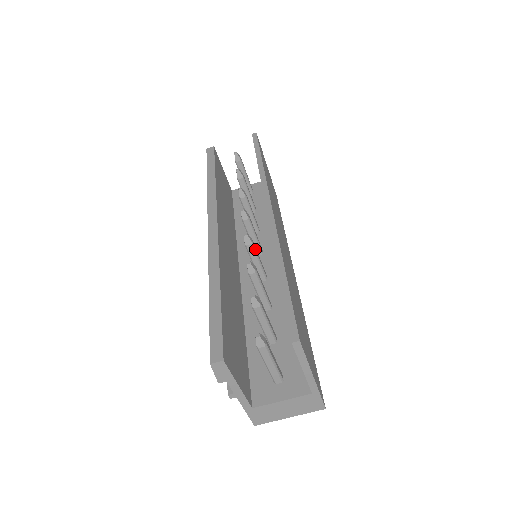
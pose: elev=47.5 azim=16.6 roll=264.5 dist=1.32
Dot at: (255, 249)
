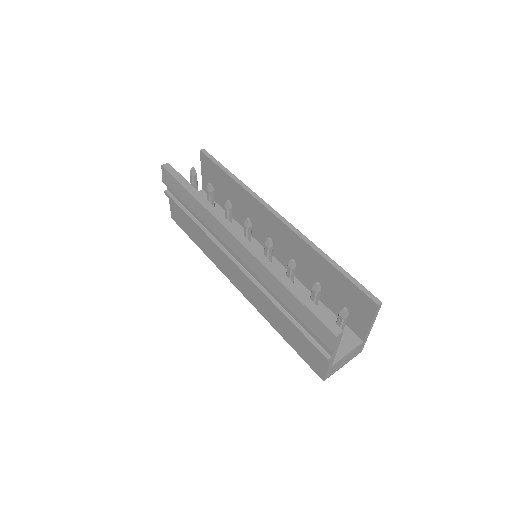
Dot at: (272, 250)
